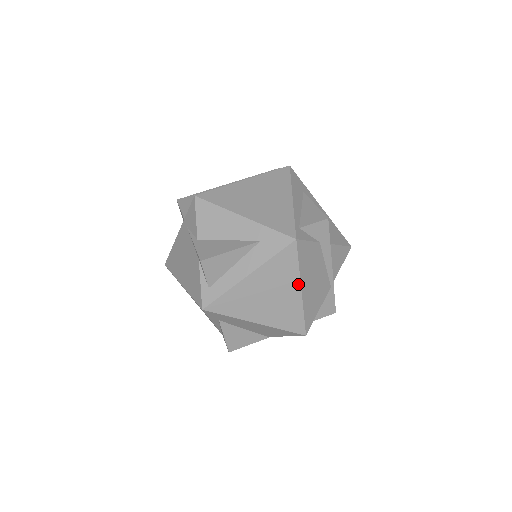
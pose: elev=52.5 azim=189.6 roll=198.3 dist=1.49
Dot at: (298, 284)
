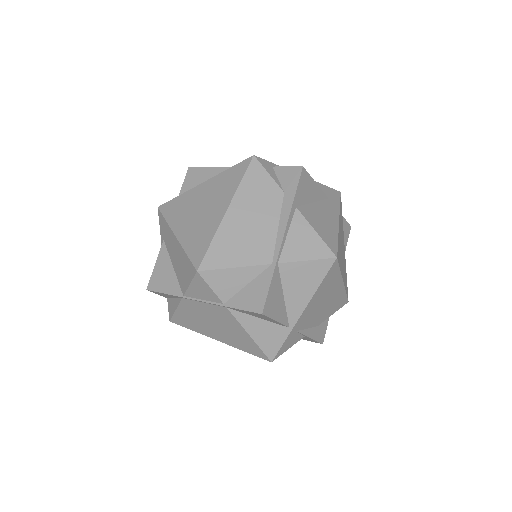
Dot at: (229, 202)
